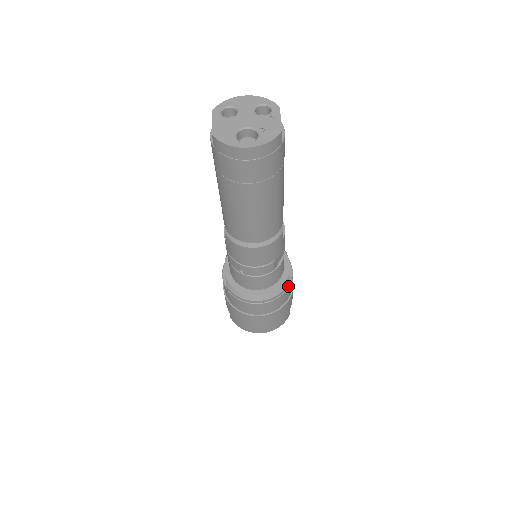
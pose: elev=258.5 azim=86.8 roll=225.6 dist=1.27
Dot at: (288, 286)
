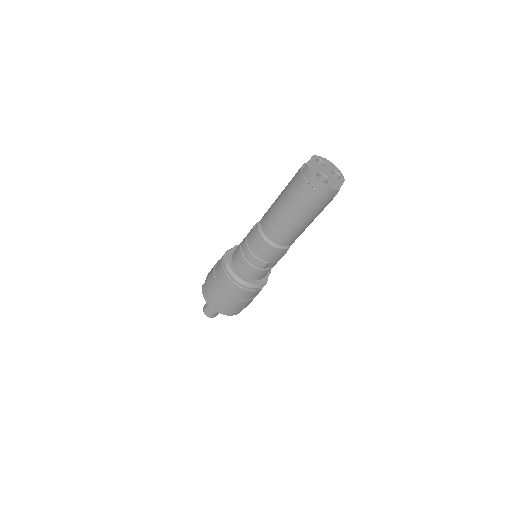
Dot at: (258, 289)
